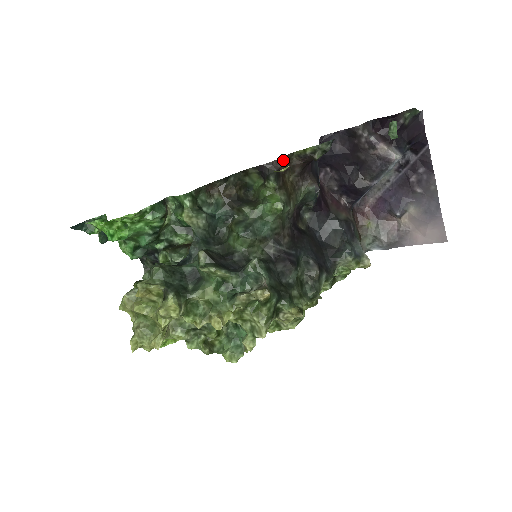
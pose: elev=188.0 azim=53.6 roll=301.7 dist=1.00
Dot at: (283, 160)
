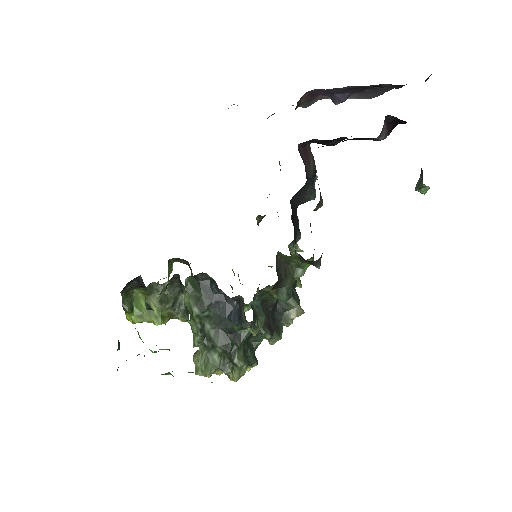
Dot at: occluded
